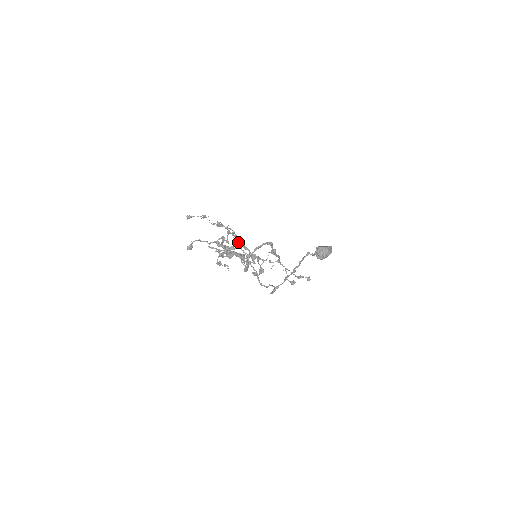
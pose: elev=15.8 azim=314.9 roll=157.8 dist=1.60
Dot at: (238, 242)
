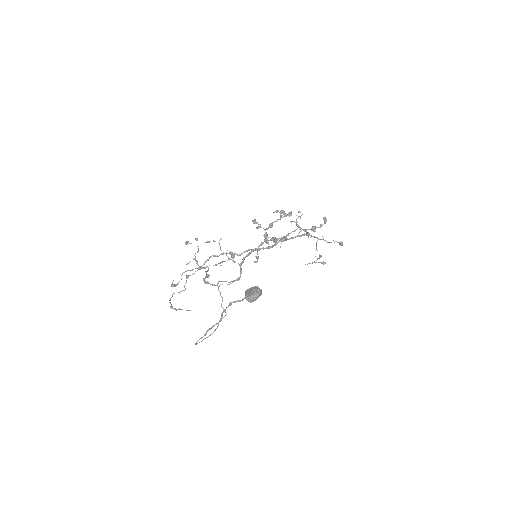
Dot at: (227, 256)
